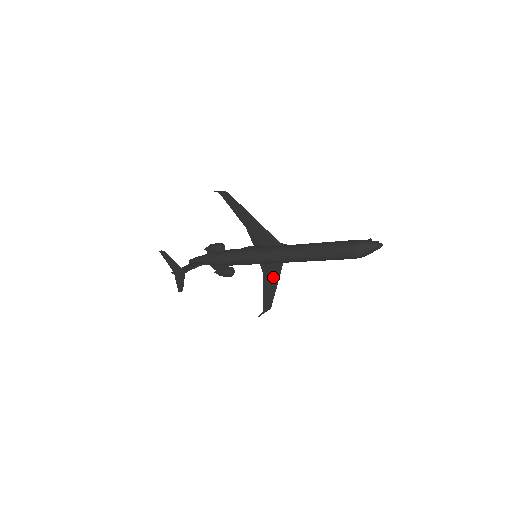
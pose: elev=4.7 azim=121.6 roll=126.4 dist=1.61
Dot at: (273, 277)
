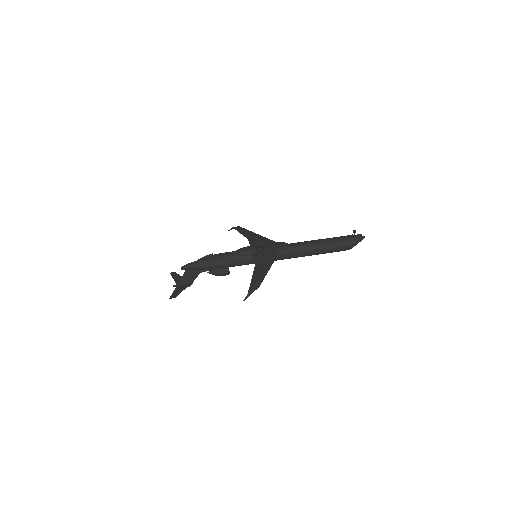
Dot at: occluded
